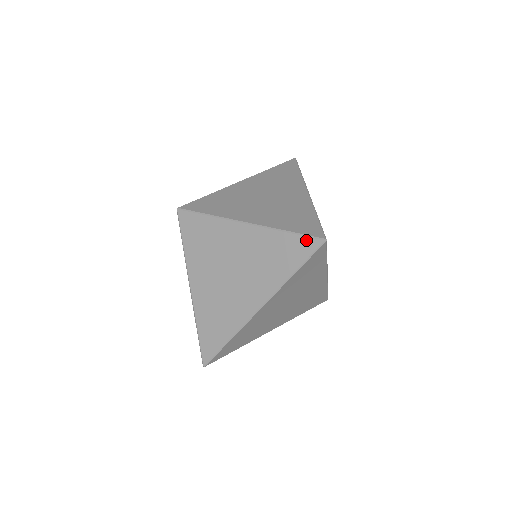
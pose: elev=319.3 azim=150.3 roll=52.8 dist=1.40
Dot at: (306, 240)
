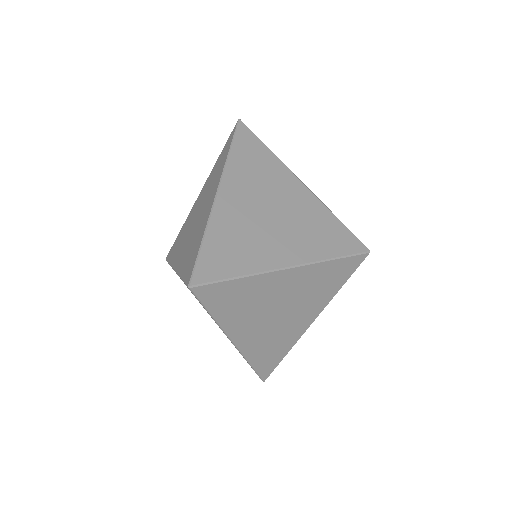
Dot at: occluded
